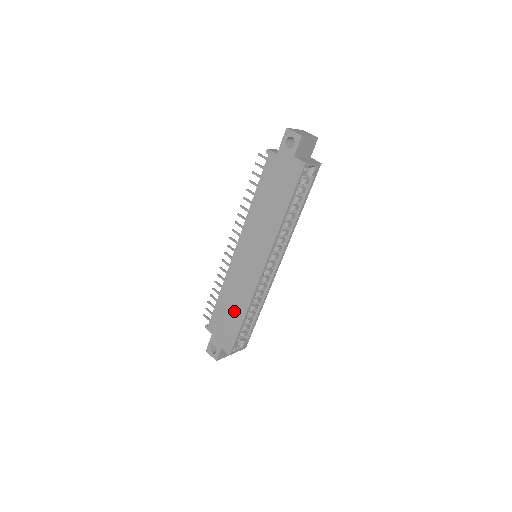
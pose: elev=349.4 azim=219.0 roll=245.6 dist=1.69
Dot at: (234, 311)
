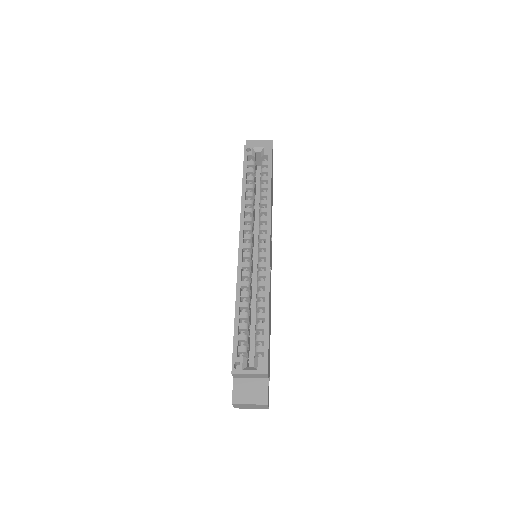
Dot at: occluded
